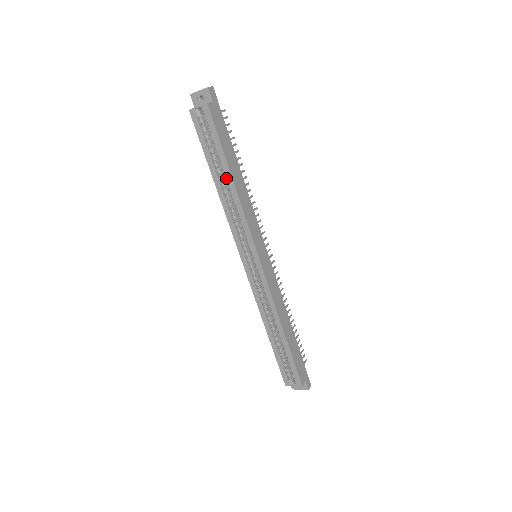
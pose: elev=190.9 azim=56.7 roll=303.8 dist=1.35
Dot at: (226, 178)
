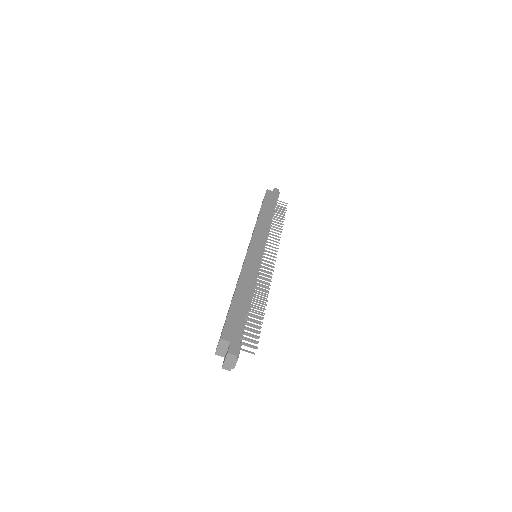
Dot at: occluded
